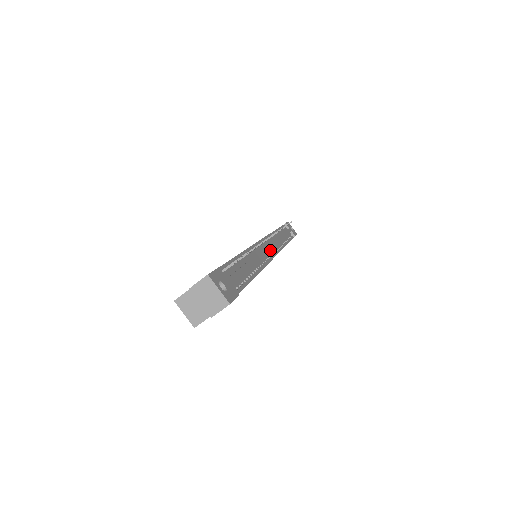
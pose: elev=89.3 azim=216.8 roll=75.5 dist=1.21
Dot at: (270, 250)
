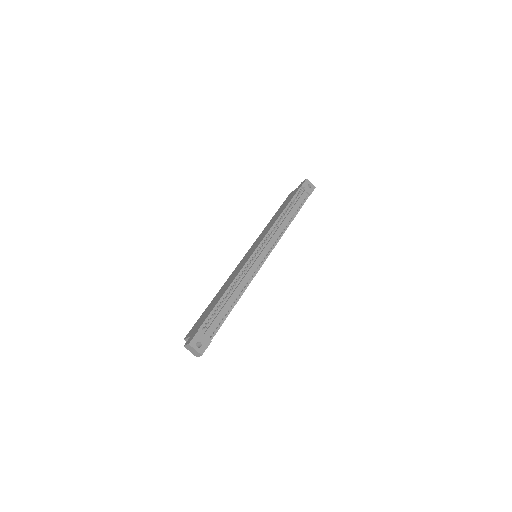
Dot at: (264, 254)
